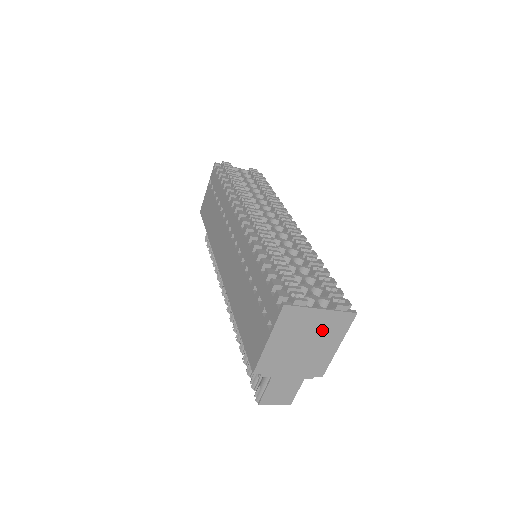
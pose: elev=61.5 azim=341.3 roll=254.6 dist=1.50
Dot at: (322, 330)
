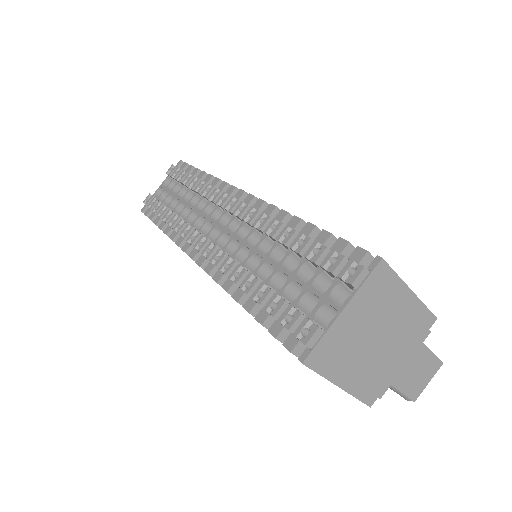
Dot at: (373, 313)
